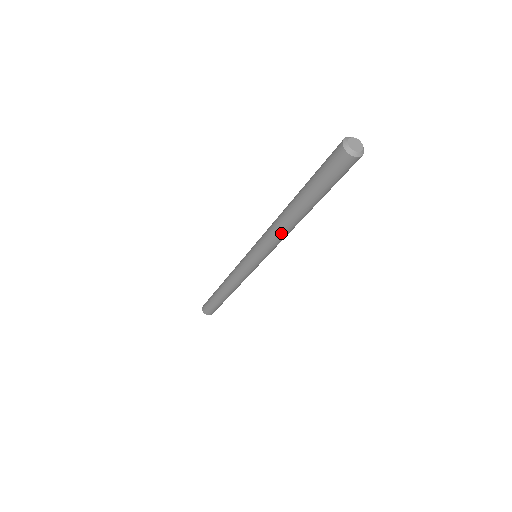
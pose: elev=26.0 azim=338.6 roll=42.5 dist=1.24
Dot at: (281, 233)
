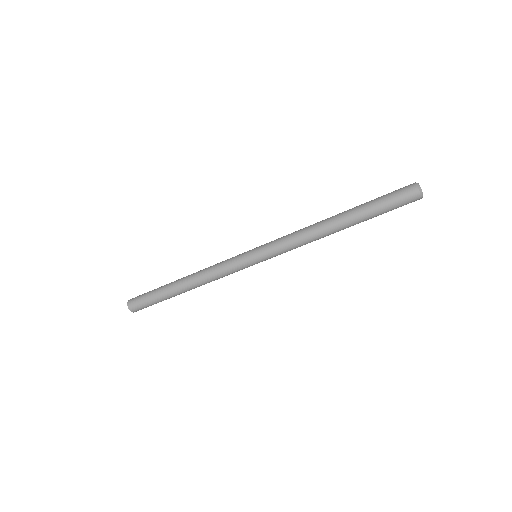
Dot at: occluded
